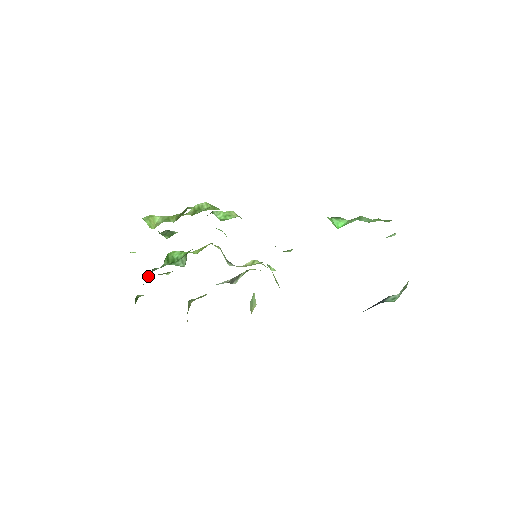
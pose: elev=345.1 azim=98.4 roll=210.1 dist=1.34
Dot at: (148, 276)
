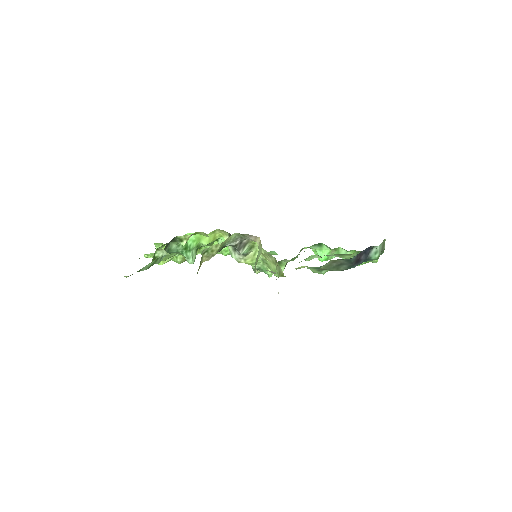
Dot at: occluded
